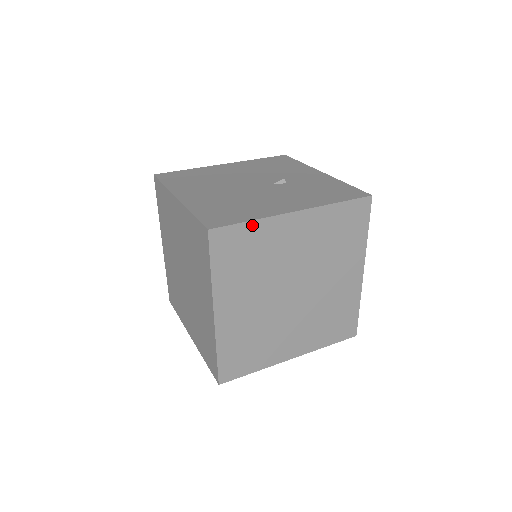
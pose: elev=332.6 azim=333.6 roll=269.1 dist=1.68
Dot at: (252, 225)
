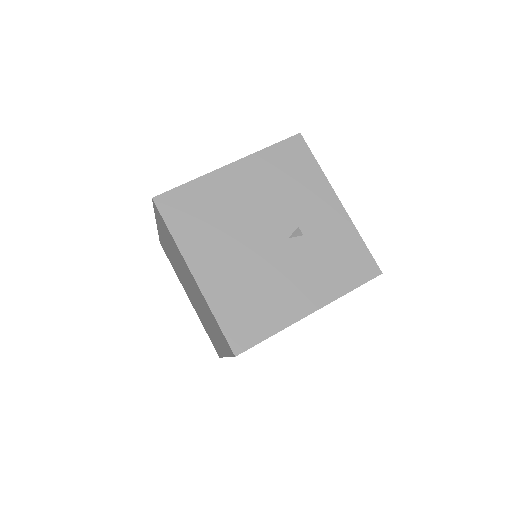
Dot at: (272, 335)
